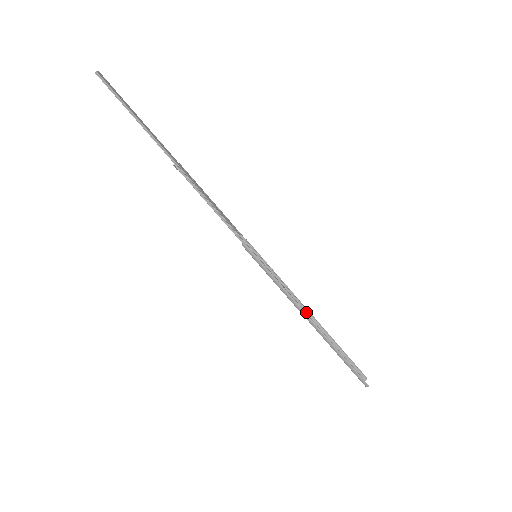
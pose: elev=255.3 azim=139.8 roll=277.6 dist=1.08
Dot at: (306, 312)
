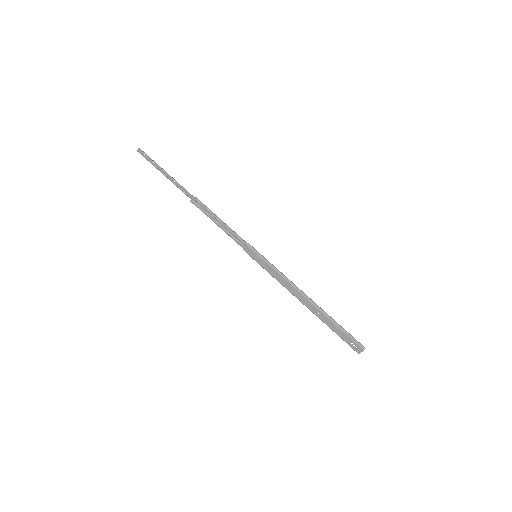
Dot at: (299, 300)
